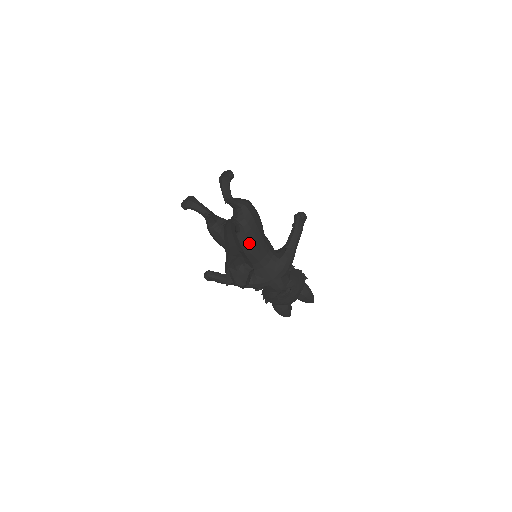
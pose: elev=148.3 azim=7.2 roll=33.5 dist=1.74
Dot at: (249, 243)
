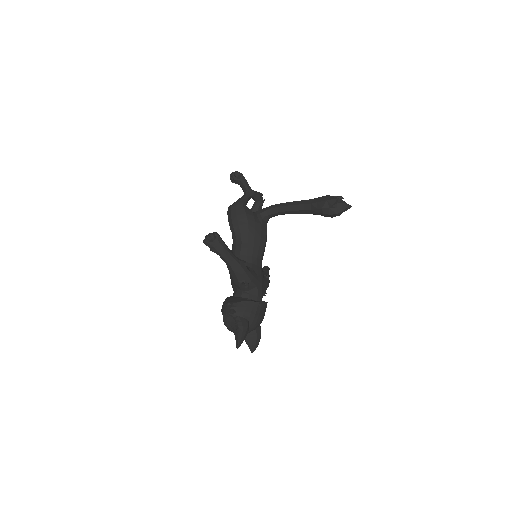
Dot at: occluded
